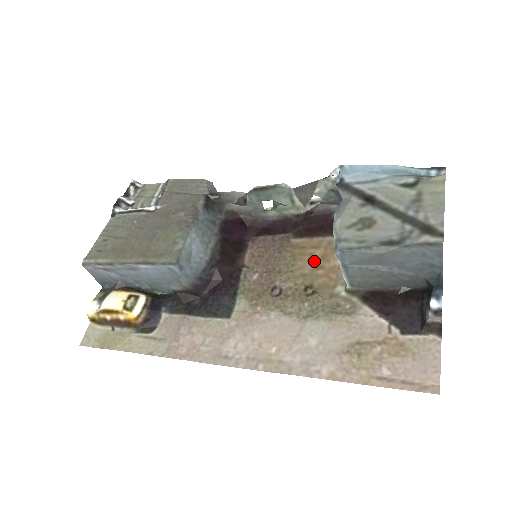
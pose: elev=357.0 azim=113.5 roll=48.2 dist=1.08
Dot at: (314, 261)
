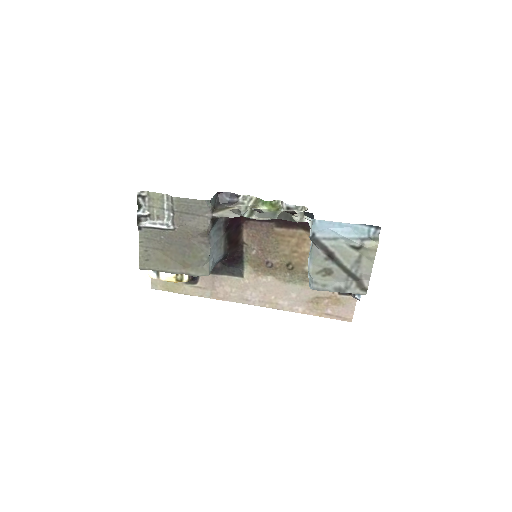
Dot at: (291, 247)
